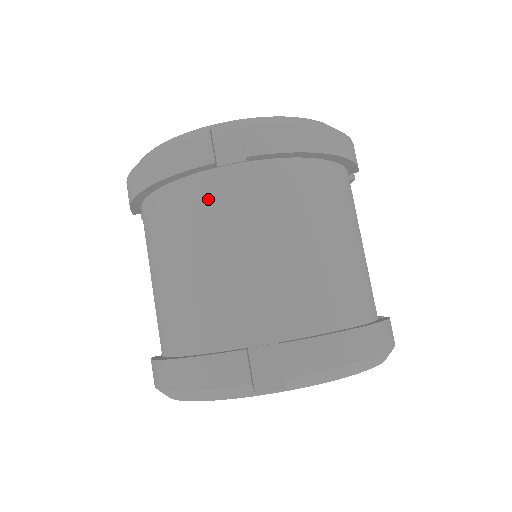
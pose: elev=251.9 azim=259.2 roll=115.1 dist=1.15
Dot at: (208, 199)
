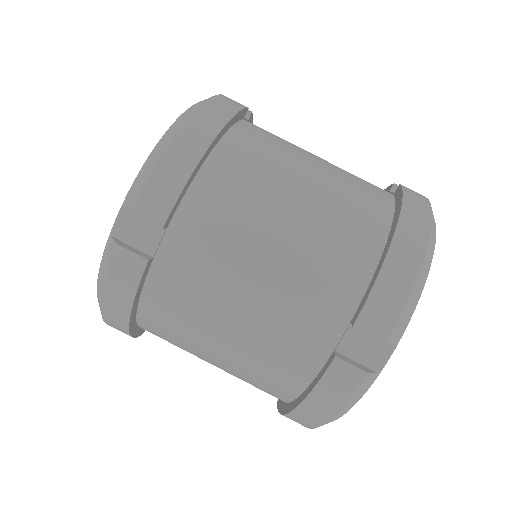
Dot at: (177, 286)
